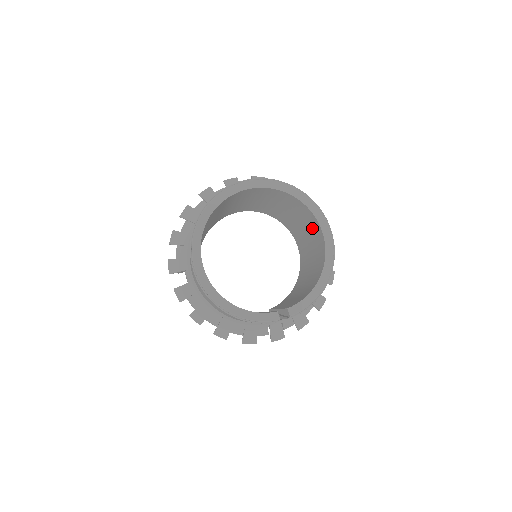
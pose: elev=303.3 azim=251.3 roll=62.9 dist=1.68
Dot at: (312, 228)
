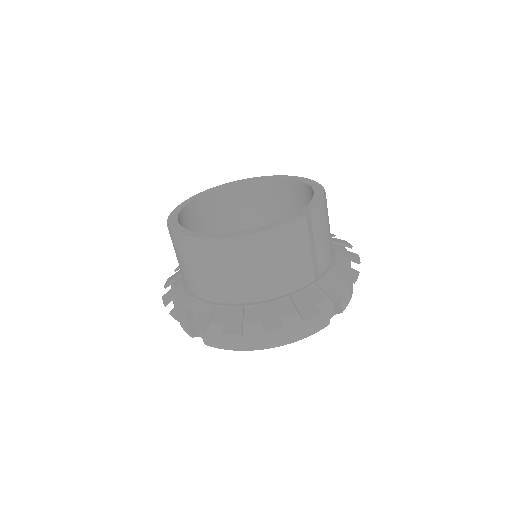
Dot at: (284, 201)
